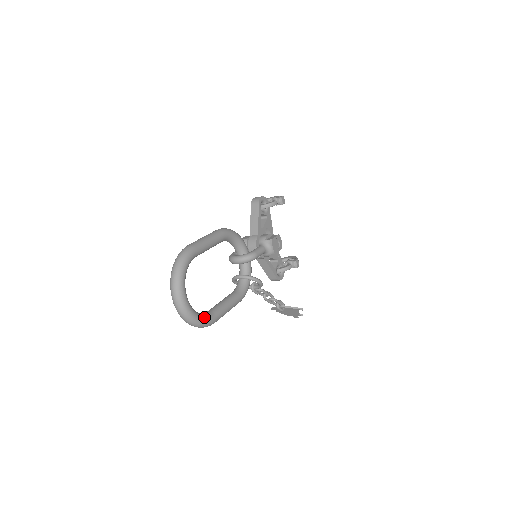
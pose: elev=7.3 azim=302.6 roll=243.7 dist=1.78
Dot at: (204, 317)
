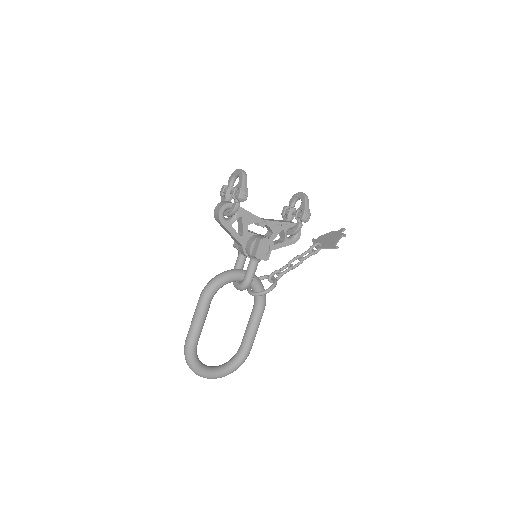
Dot at: (238, 362)
